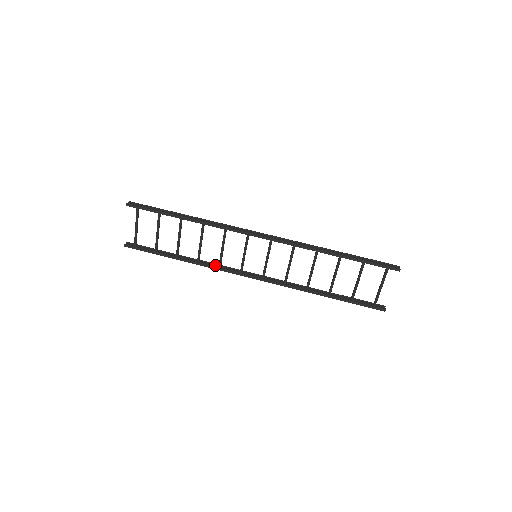
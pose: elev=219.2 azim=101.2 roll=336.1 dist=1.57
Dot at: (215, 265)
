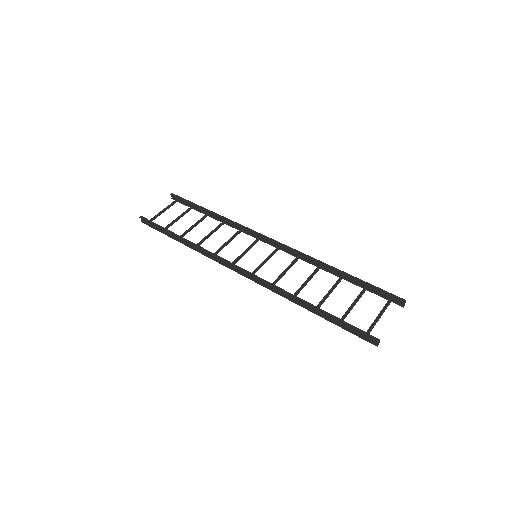
Dot at: (238, 226)
